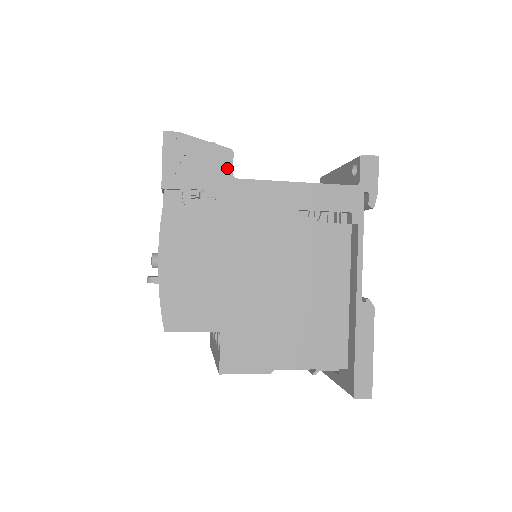
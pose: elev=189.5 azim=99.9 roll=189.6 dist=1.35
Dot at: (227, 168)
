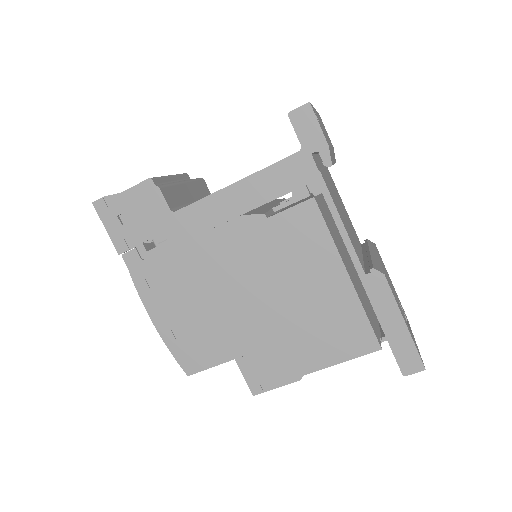
Dot at: (162, 206)
